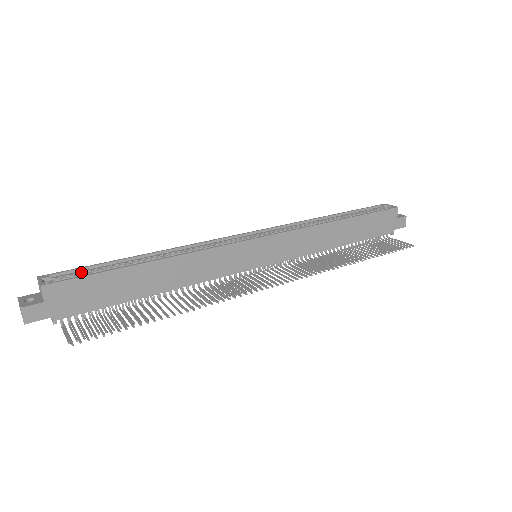
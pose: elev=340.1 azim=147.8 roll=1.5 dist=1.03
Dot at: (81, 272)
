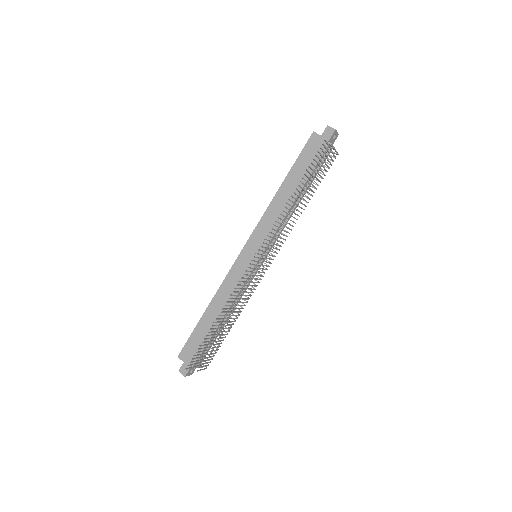
Dot at: occluded
